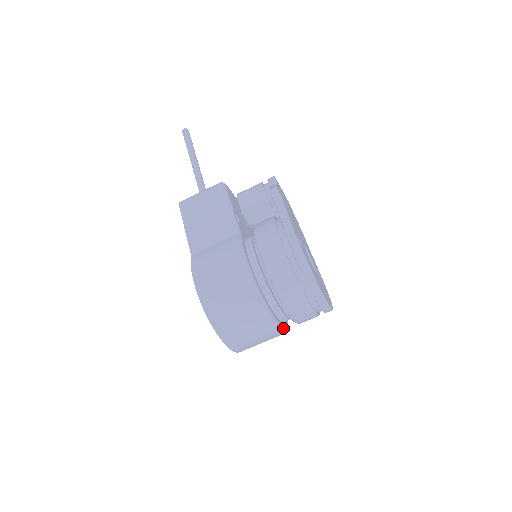
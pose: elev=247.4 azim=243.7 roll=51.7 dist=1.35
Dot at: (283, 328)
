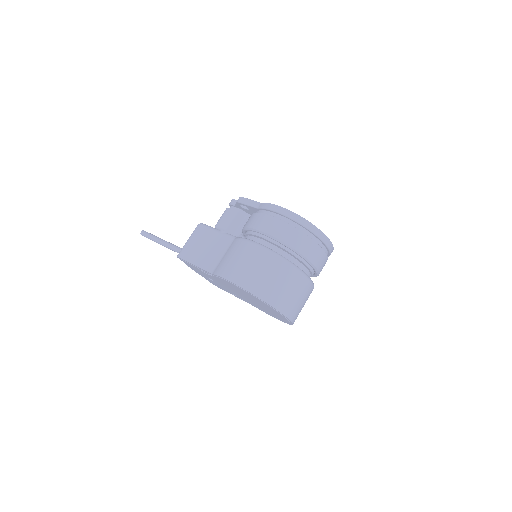
Dot at: (310, 279)
